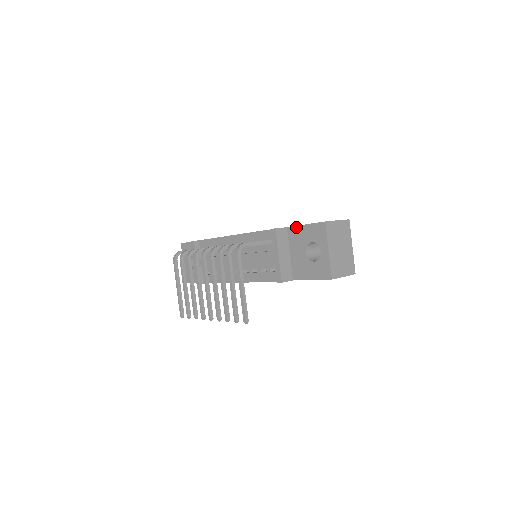
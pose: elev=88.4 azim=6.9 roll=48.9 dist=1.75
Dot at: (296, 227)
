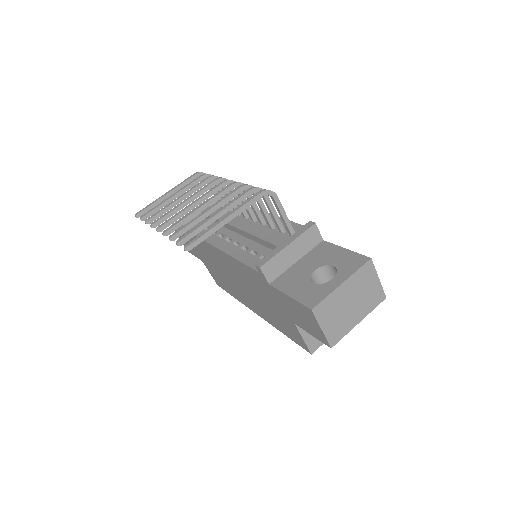
Dot at: (333, 245)
